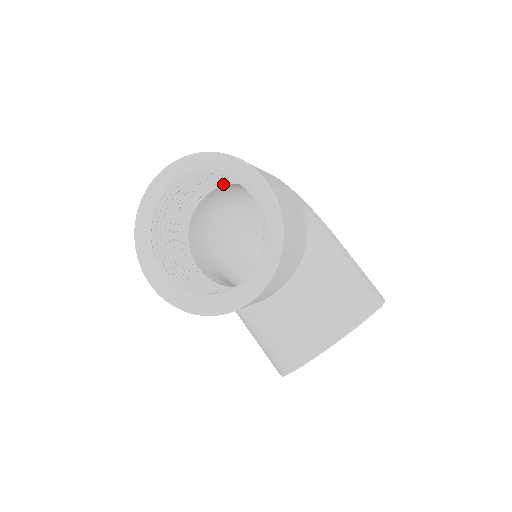
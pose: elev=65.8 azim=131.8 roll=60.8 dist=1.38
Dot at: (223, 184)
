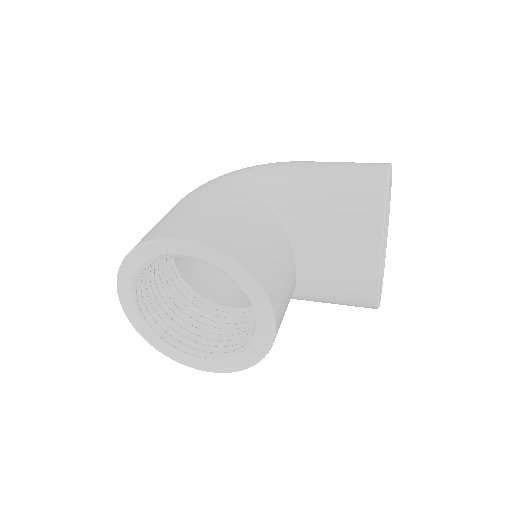
Dot at: occluded
